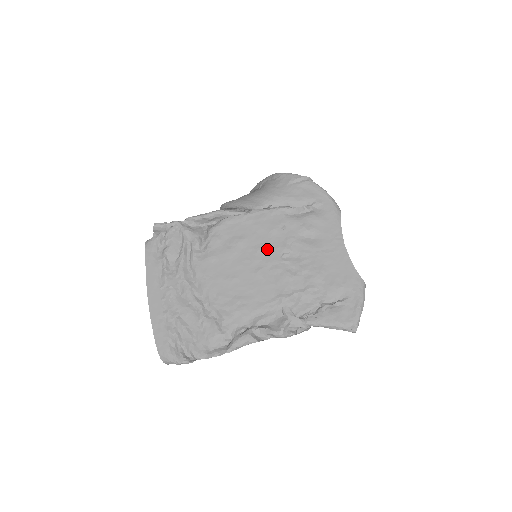
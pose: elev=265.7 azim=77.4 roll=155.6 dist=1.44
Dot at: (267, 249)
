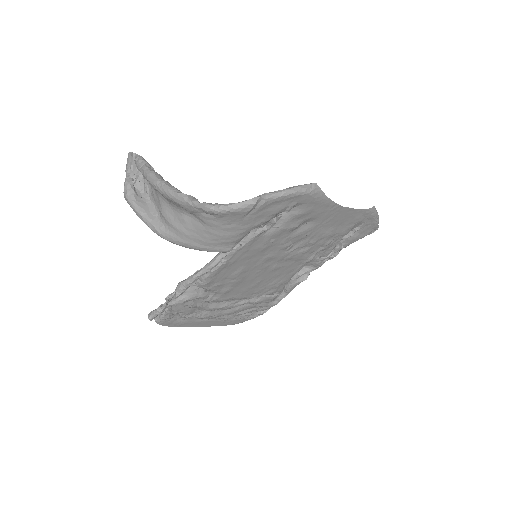
Dot at: (270, 258)
